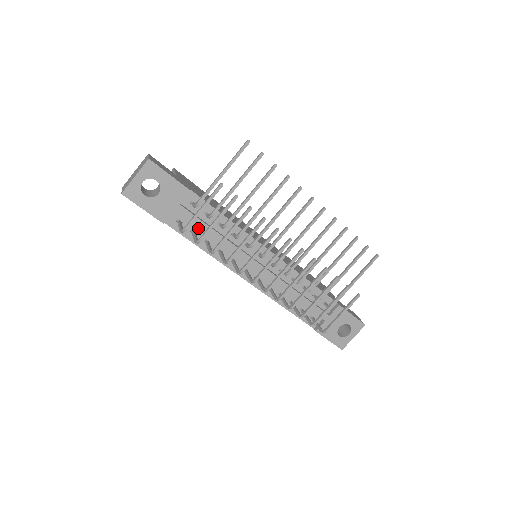
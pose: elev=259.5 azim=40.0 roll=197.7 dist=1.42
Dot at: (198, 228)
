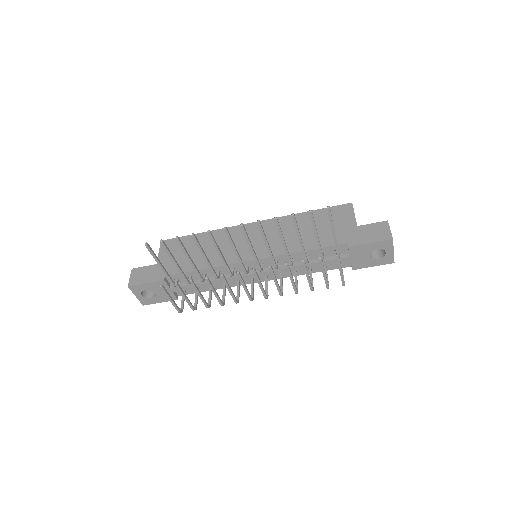
Dot at: occluded
